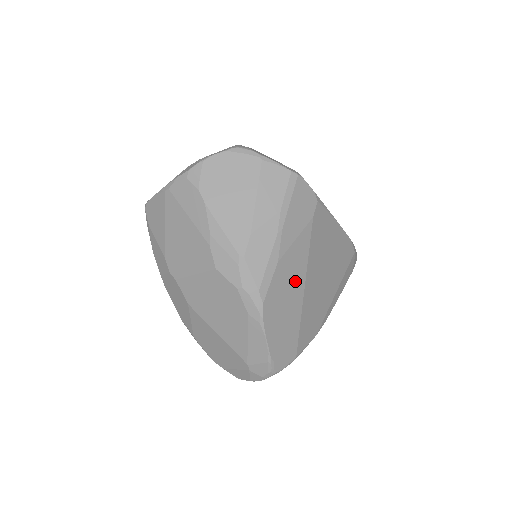
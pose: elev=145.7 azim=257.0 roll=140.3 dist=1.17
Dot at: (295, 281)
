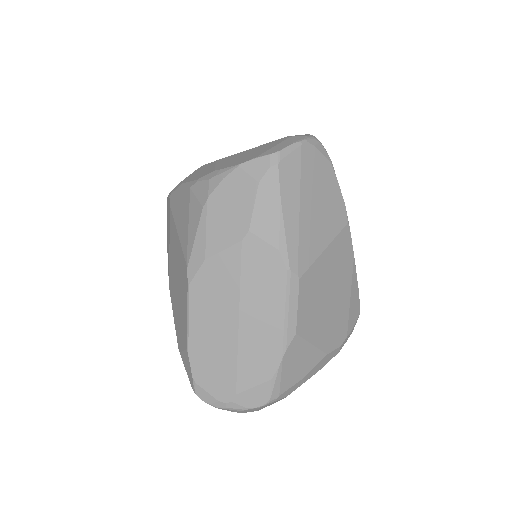
Dot at: occluded
